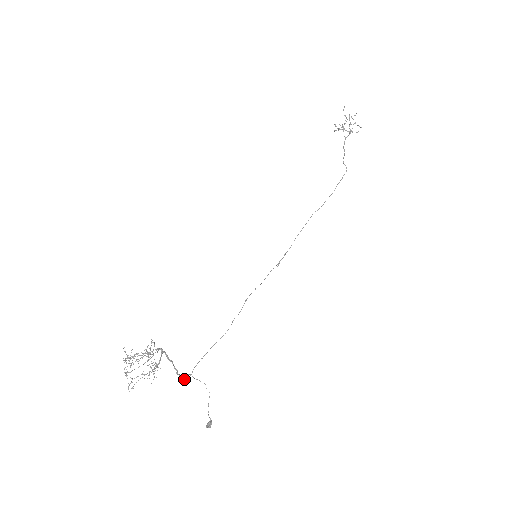
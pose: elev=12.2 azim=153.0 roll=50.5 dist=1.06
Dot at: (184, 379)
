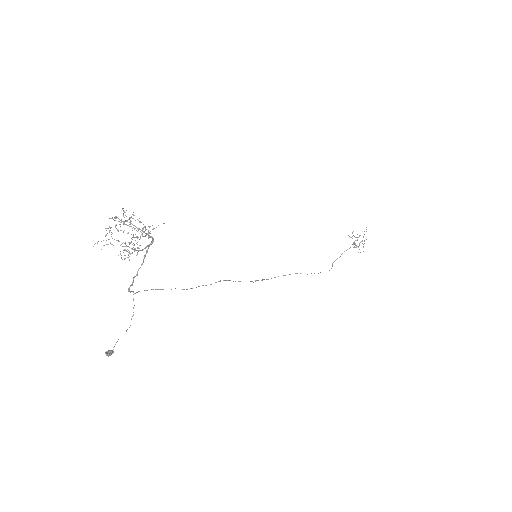
Dot at: occluded
